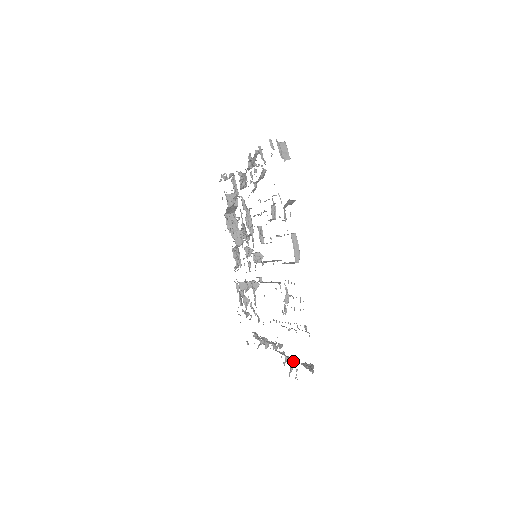
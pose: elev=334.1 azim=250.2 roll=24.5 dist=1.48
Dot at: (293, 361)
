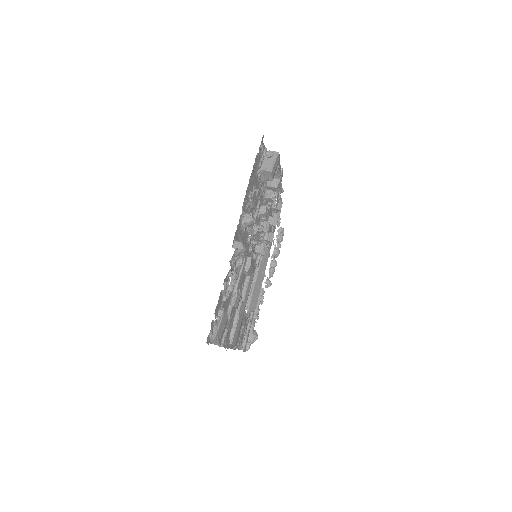
Dot at: (252, 323)
